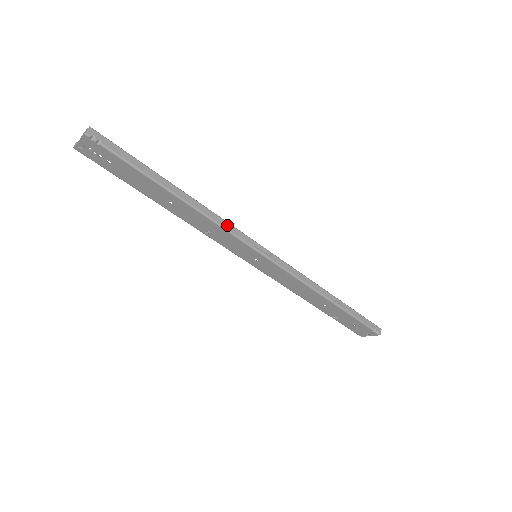
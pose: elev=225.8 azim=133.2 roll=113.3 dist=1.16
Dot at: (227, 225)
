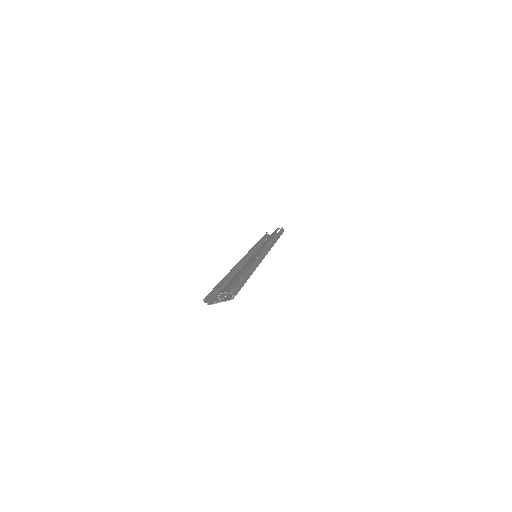
Dot at: (259, 261)
